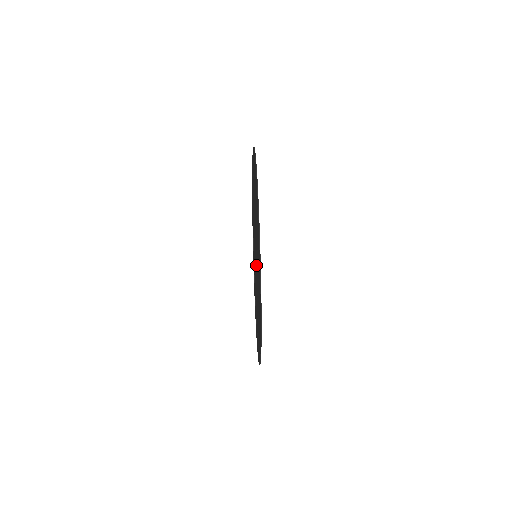
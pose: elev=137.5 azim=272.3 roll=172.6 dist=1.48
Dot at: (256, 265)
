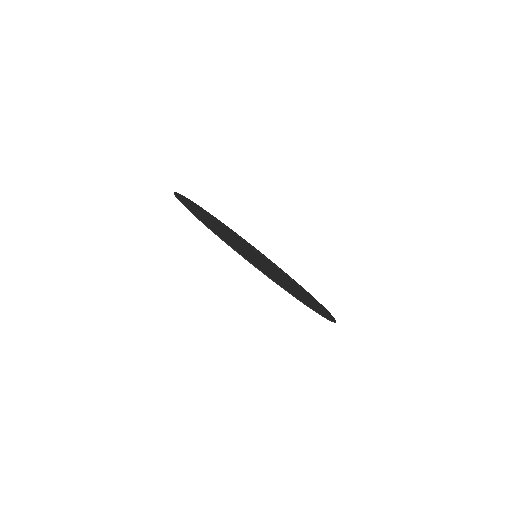
Dot at: occluded
